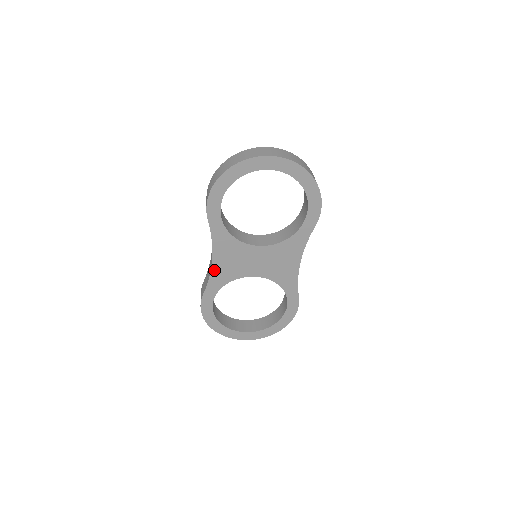
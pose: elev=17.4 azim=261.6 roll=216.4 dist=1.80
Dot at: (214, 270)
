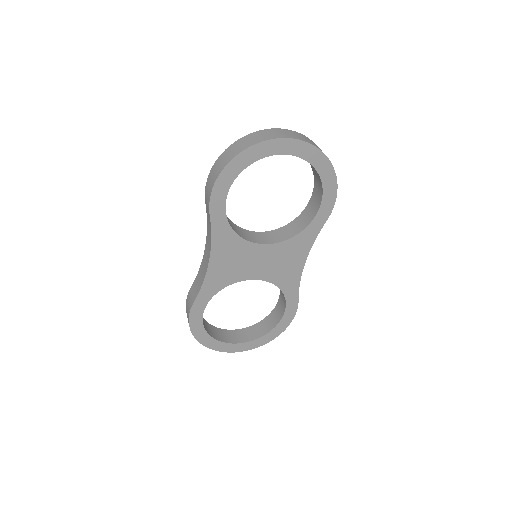
Dot at: (210, 274)
